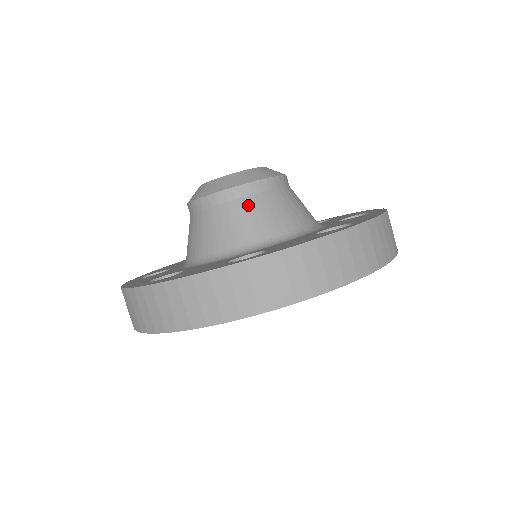
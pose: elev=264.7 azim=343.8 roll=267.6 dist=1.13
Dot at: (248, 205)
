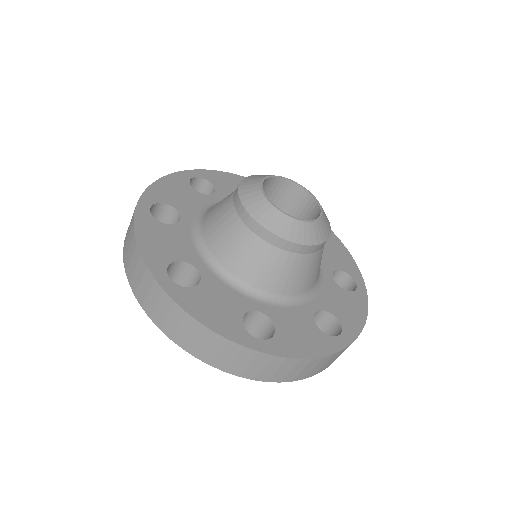
Dot at: (287, 260)
